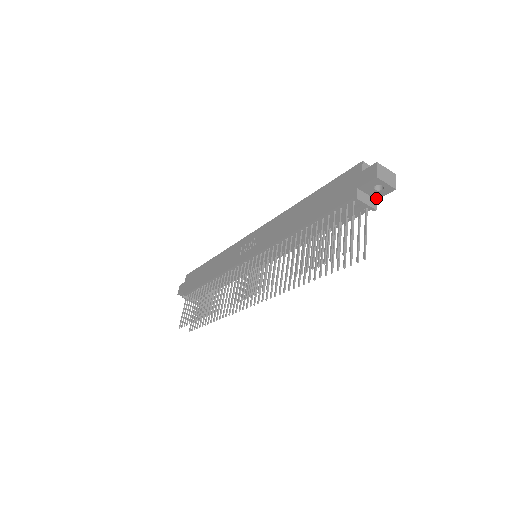
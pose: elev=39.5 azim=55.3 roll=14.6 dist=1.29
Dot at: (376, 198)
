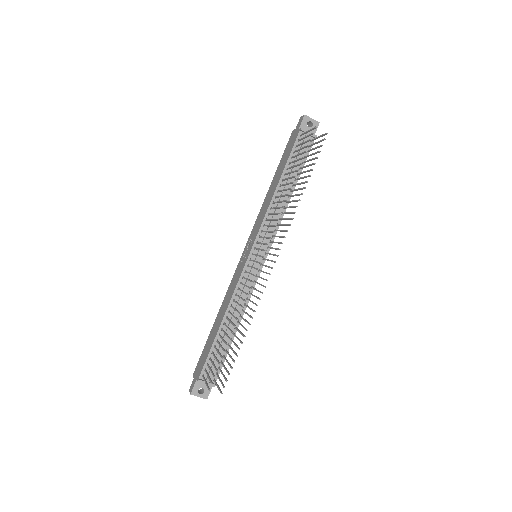
Dot at: occluded
